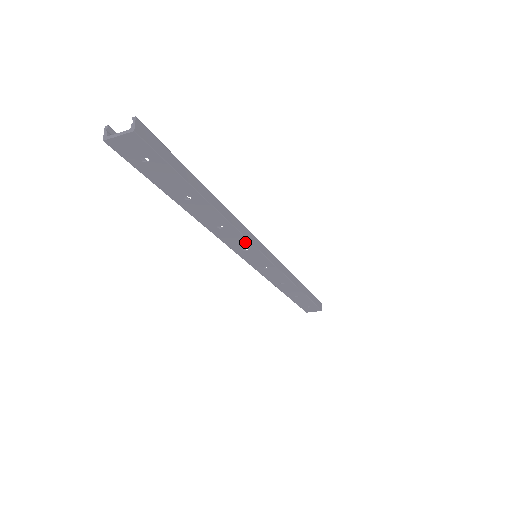
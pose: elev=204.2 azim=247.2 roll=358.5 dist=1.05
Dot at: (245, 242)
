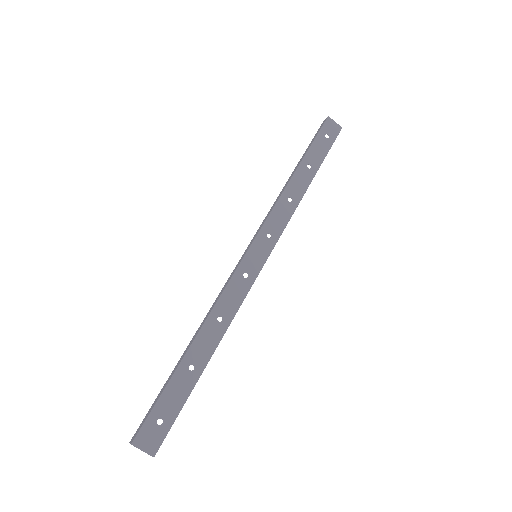
Dot at: (280, 228)
